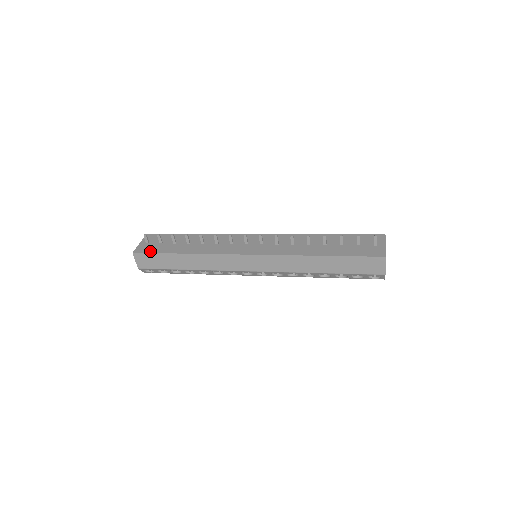
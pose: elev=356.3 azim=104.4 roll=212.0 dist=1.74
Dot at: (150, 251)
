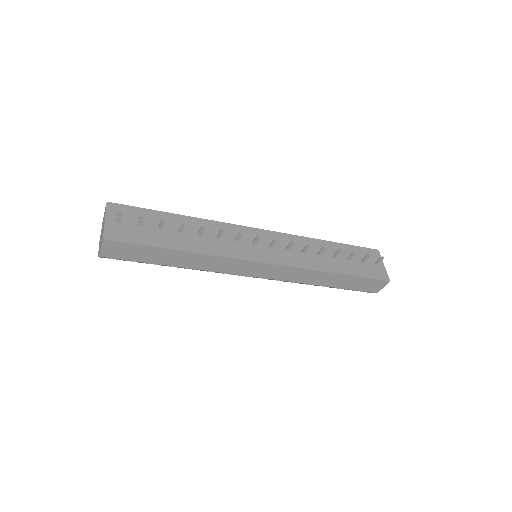
Dot at: (131, 240)
